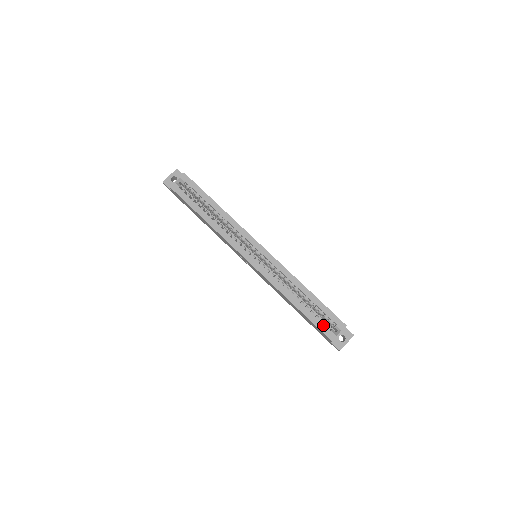
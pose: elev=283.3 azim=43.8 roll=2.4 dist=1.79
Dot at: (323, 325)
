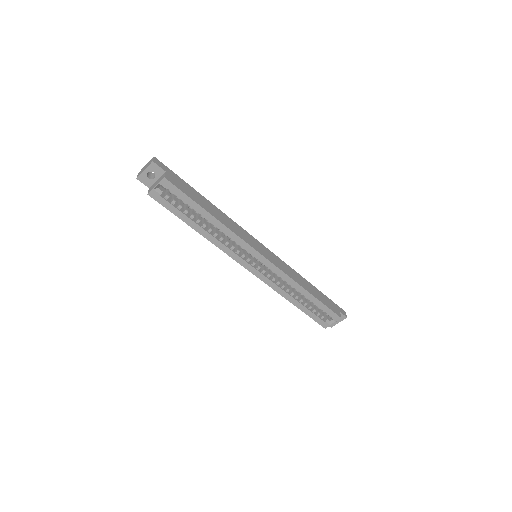
Dot at: (319, 318)
